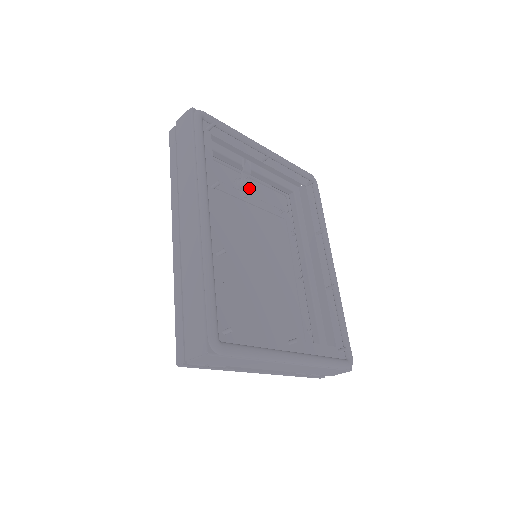
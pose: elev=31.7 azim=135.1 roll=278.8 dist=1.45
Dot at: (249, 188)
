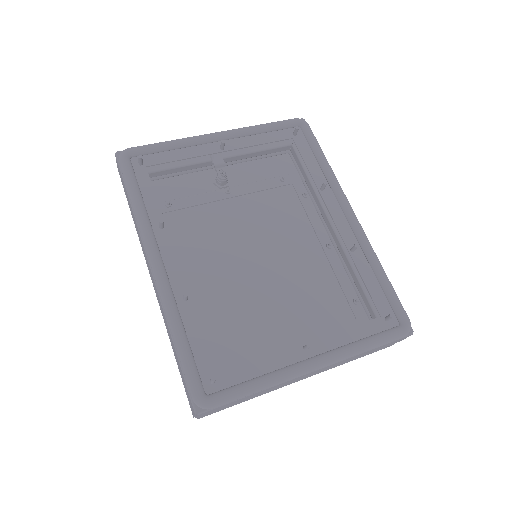
Dot at: (235, 176)
